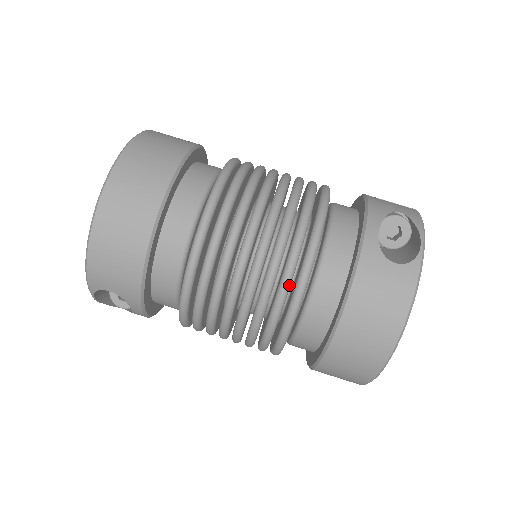
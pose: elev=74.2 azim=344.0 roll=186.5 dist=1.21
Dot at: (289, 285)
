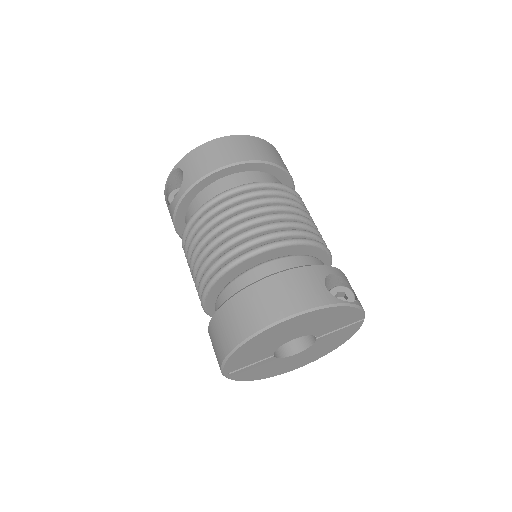
Dot at: (263, 240)
